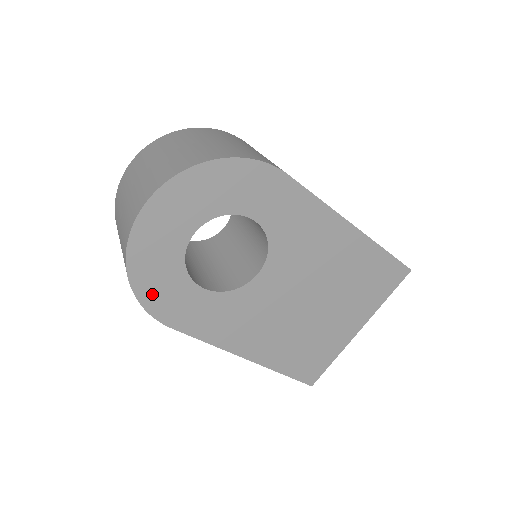
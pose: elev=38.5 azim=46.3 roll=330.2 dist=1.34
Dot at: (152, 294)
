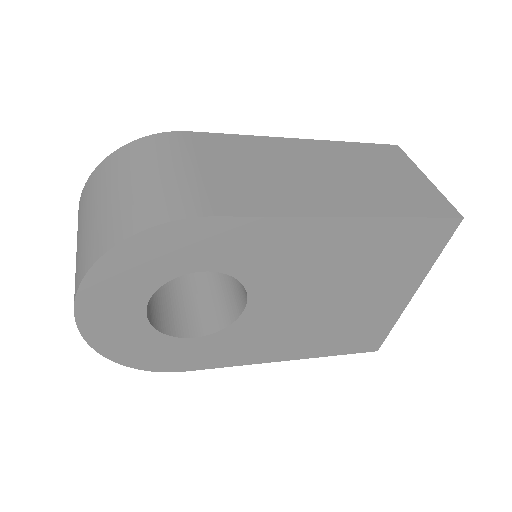
Dot at: (145, 360)
